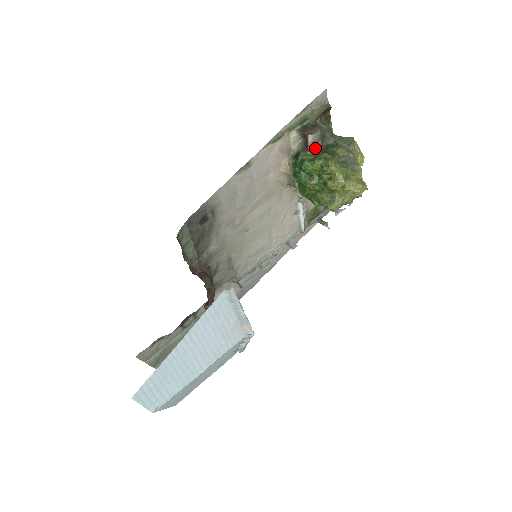
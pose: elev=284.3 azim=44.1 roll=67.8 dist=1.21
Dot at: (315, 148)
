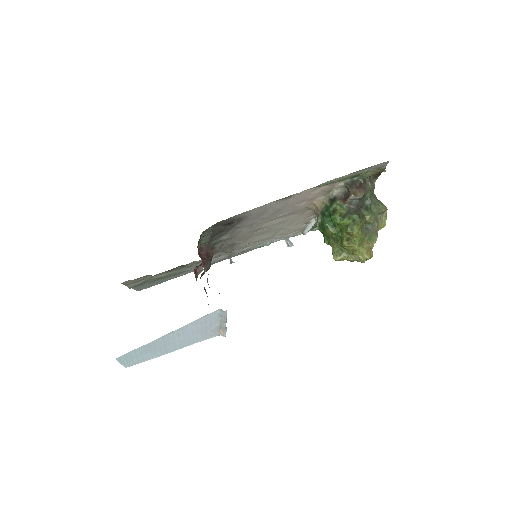
Dot at: (351, 204)
